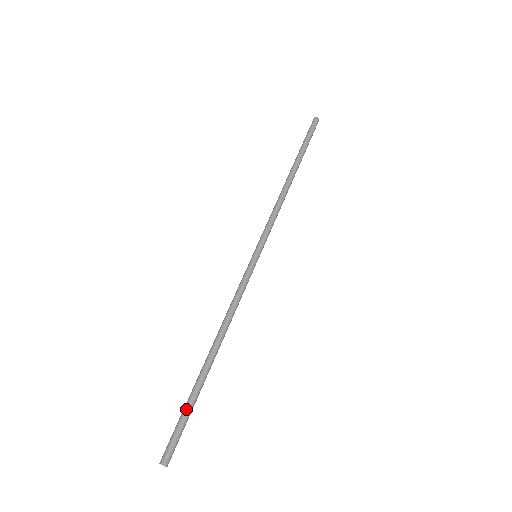
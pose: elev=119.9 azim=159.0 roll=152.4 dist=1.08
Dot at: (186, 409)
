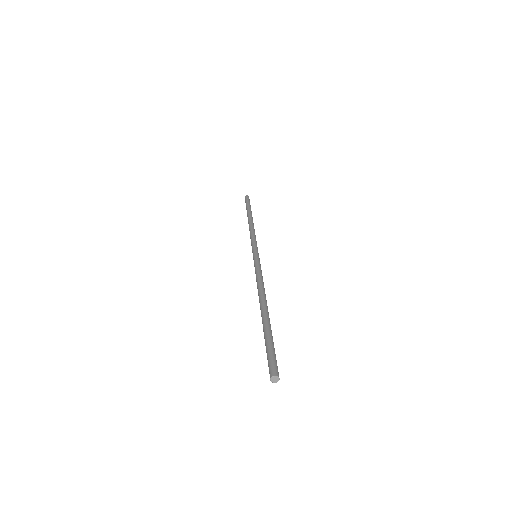
Dot at: (270, 338)
